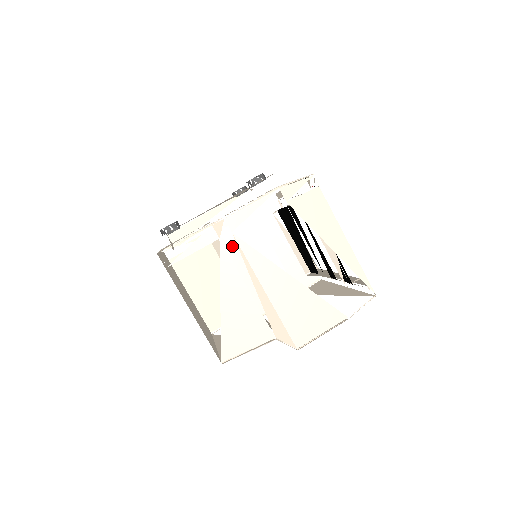
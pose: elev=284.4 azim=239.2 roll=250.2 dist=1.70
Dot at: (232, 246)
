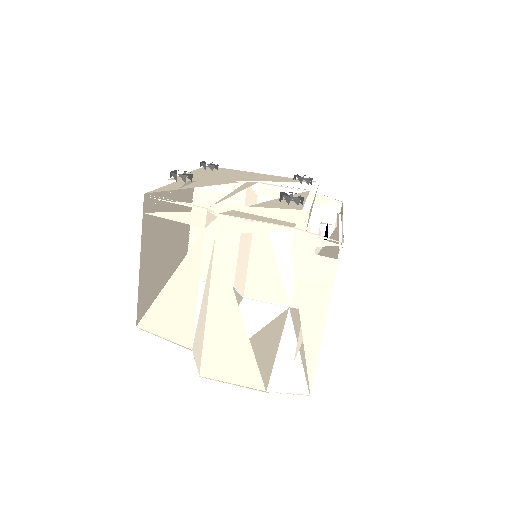
Dot at: occluded
